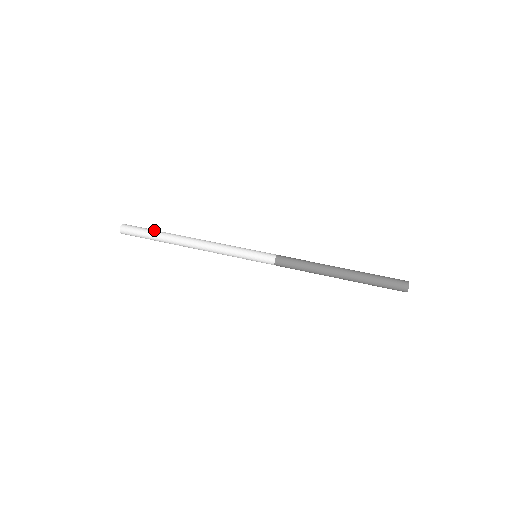
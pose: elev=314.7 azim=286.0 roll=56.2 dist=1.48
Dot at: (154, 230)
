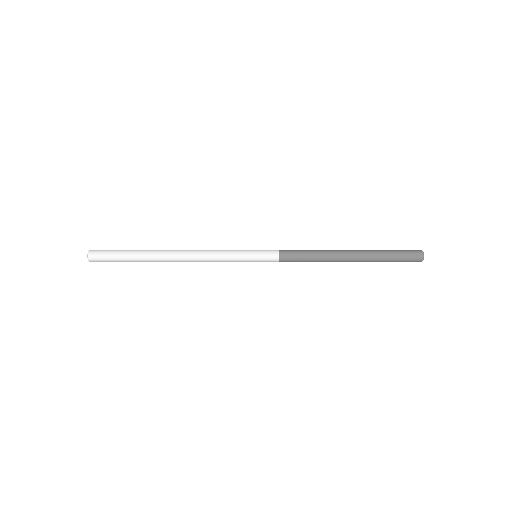
Dot at: occluded
